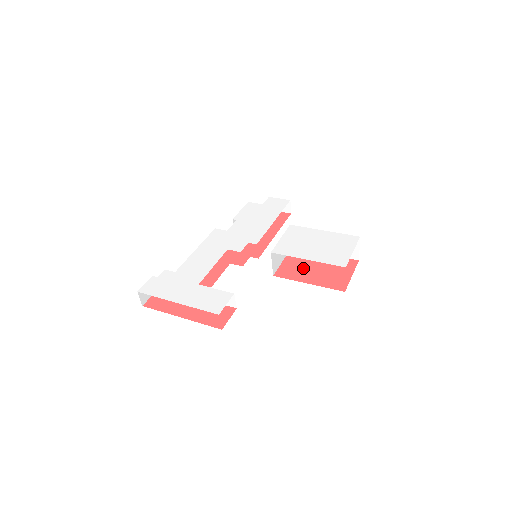
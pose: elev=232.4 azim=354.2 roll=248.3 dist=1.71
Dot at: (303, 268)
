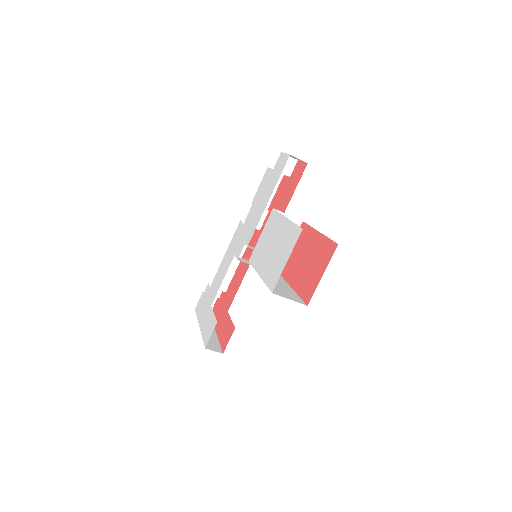
Dot at: (297, 260)
